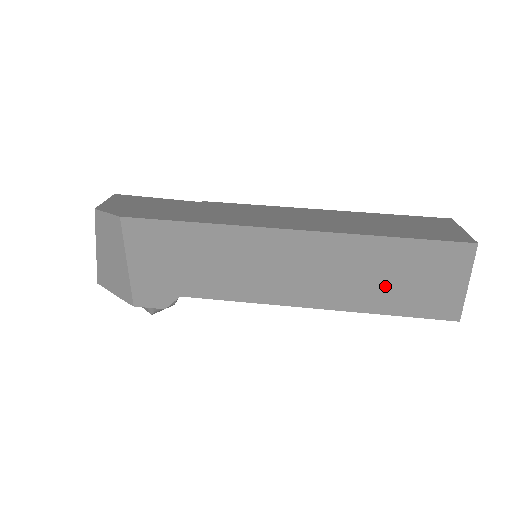
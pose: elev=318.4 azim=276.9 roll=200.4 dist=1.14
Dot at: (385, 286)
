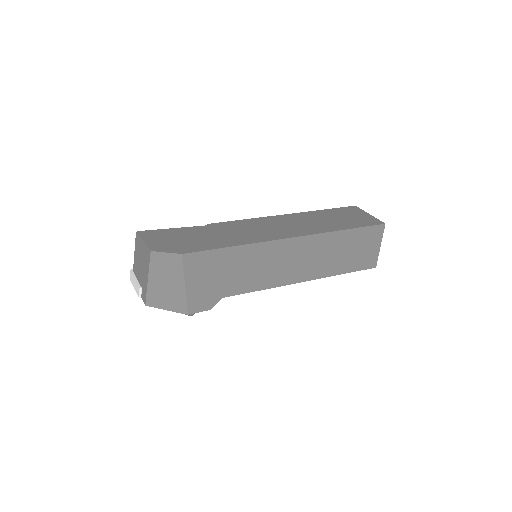
Dot at: (342, 258)
